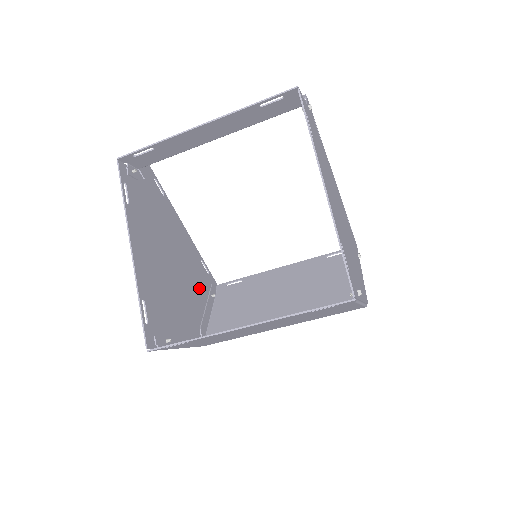
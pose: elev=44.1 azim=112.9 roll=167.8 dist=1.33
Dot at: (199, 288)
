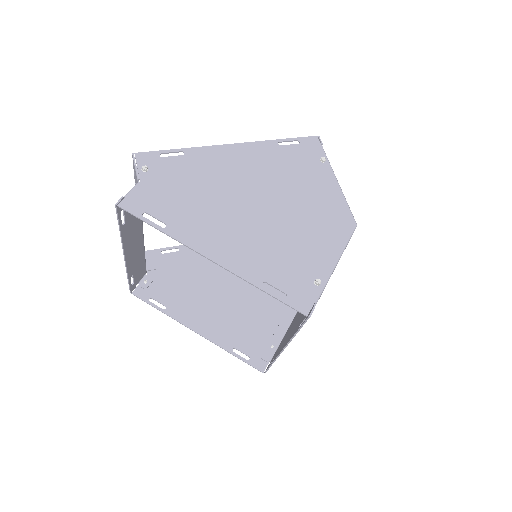
Dot at: occluded
